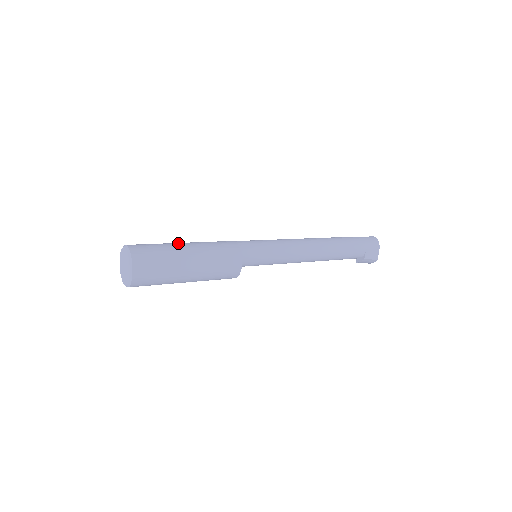
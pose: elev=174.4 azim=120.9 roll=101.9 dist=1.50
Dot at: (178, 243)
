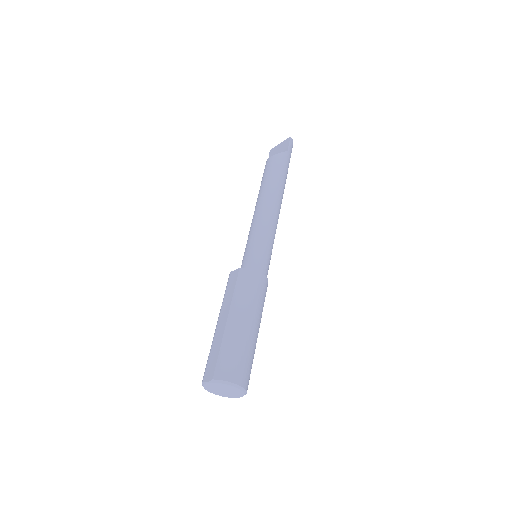
Dot at: (250, 331)
